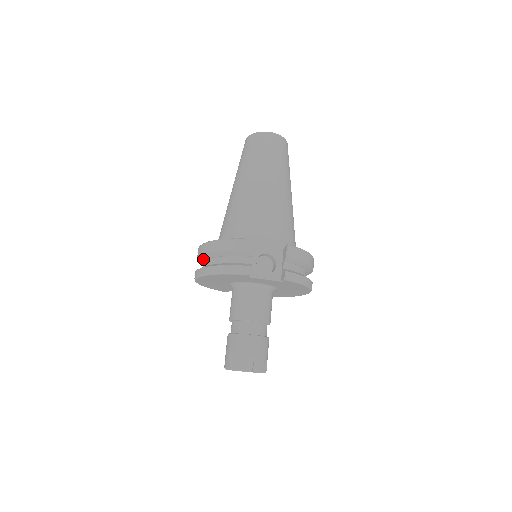
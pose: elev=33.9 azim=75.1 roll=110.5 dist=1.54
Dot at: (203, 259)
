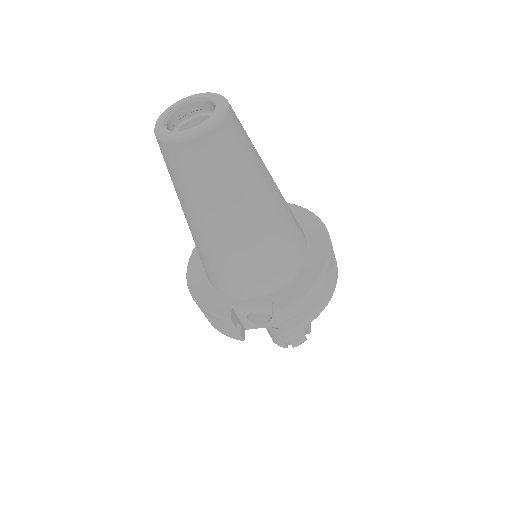
Dot at: occluded
